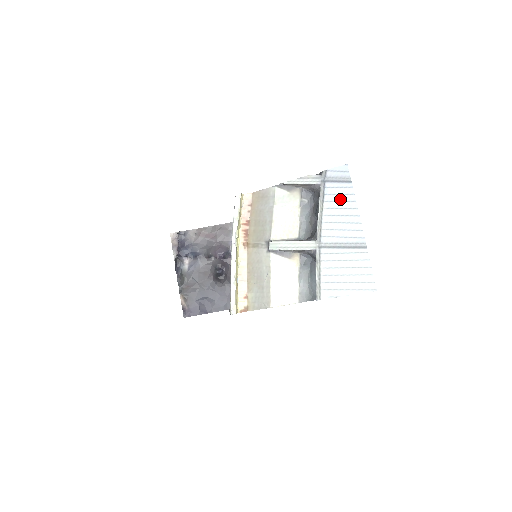
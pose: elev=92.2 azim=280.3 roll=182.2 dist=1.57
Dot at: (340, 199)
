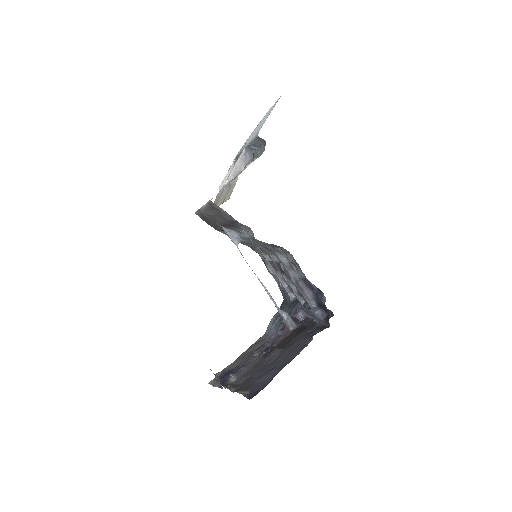
Dot at: occluded
